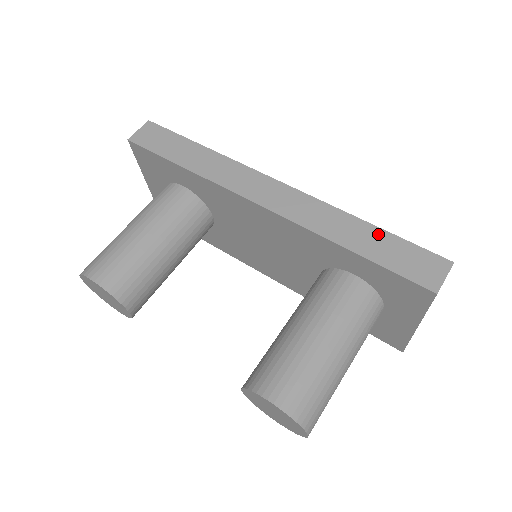
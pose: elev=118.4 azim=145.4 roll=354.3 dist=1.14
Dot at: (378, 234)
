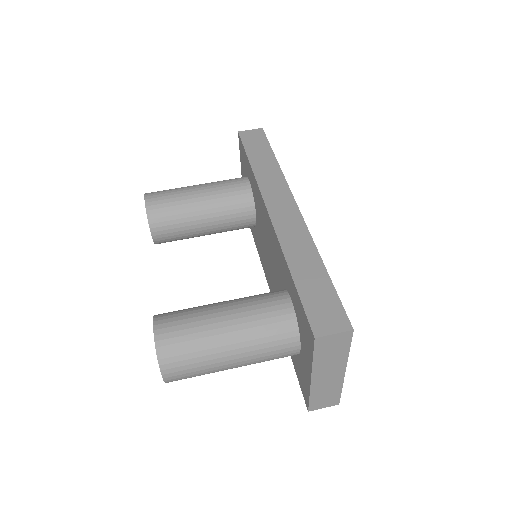
Dot at: (321, 275)
